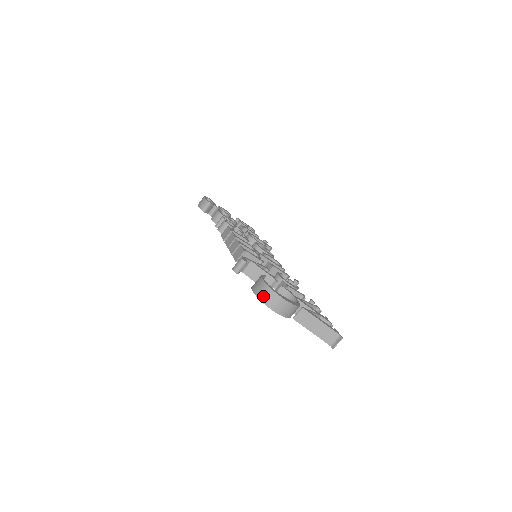
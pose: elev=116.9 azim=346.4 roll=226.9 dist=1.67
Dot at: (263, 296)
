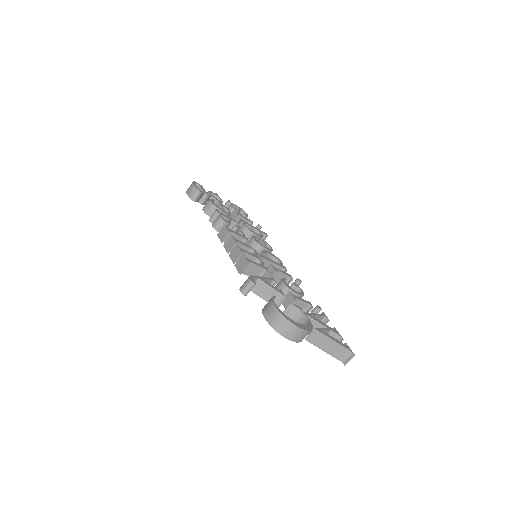
Dot at: (277, 325)
